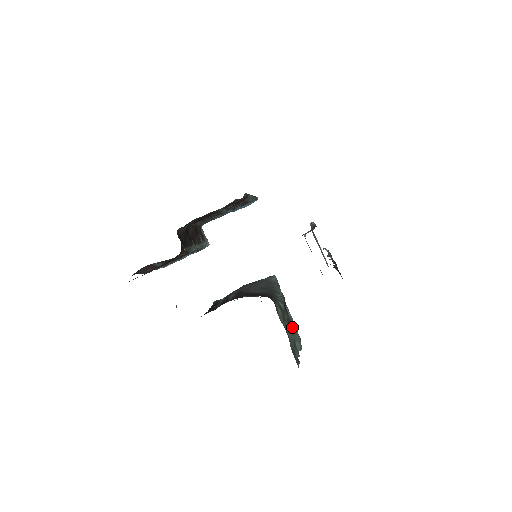
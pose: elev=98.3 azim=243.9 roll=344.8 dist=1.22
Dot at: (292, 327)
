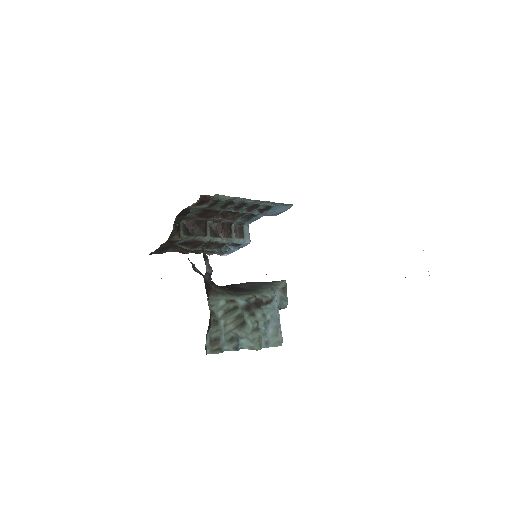
Dot at: (245, 324)
